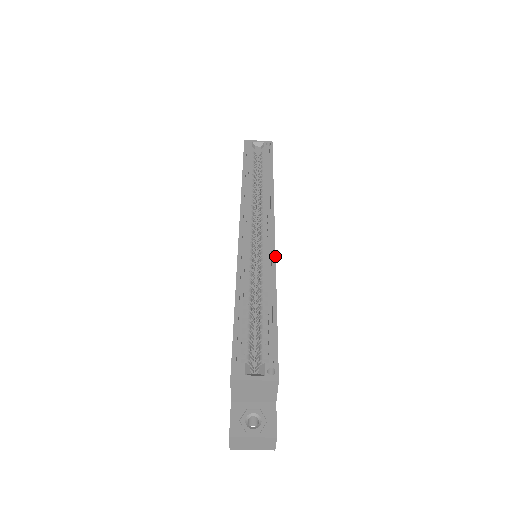
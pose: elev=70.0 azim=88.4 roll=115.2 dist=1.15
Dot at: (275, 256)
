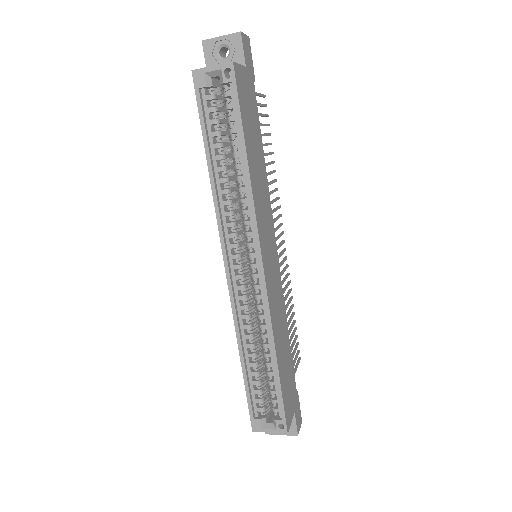
Dot at: (269, 308)
